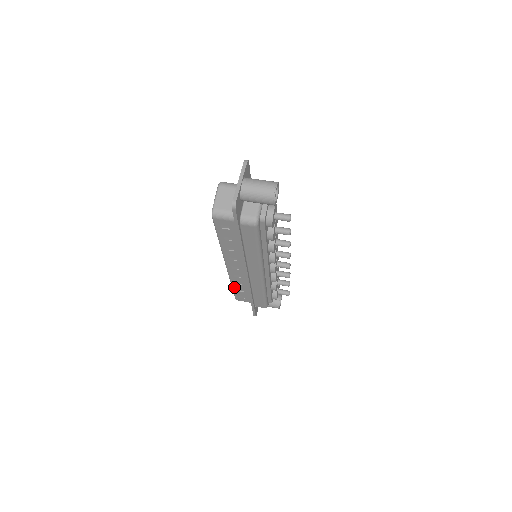
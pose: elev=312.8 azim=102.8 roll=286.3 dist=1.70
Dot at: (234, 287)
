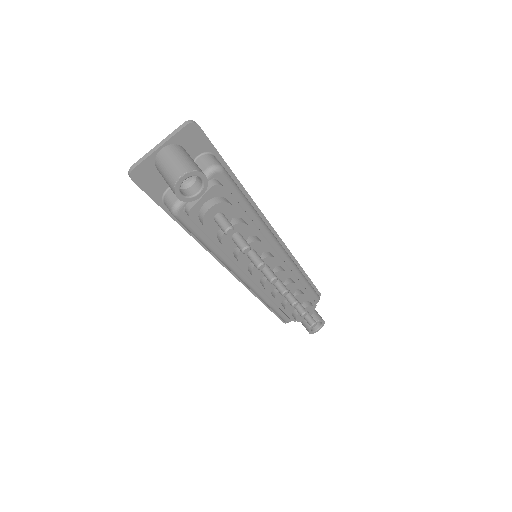
Dot at: occluded
